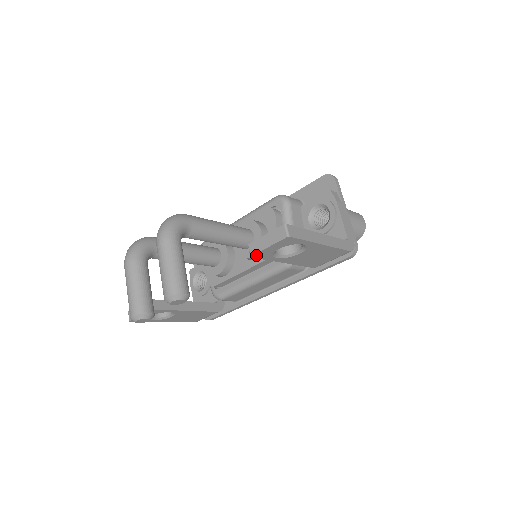
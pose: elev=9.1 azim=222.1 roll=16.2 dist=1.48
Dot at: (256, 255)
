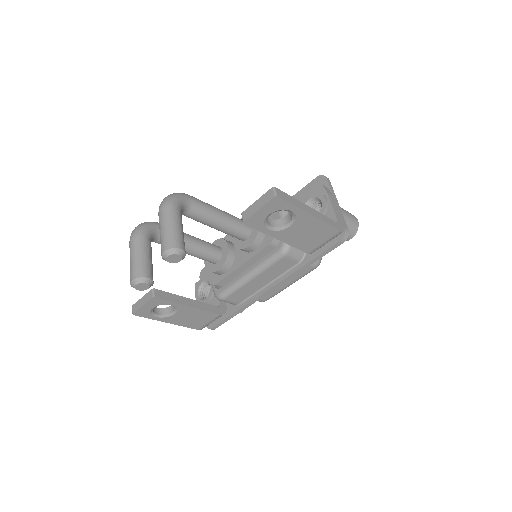
Dot at: (248, 221)
